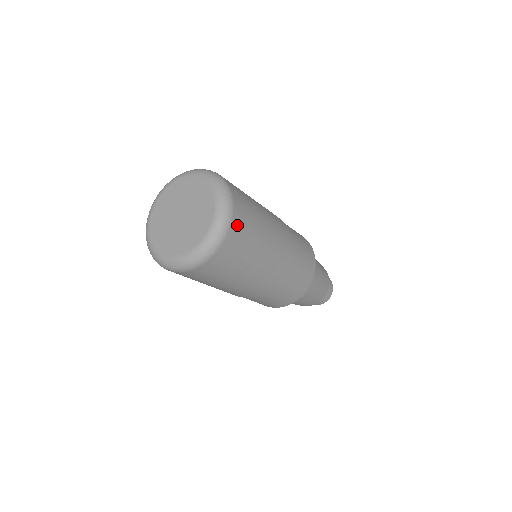
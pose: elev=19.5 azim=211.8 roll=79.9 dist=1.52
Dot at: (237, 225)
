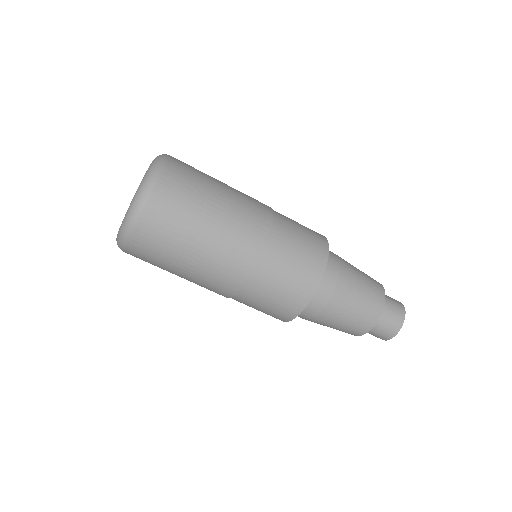
Dot at: (178, 160)
